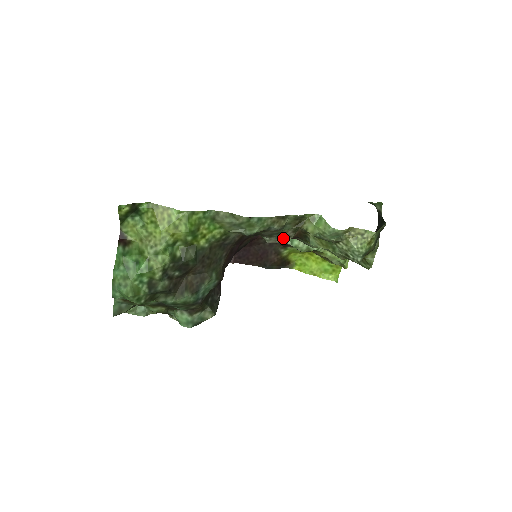
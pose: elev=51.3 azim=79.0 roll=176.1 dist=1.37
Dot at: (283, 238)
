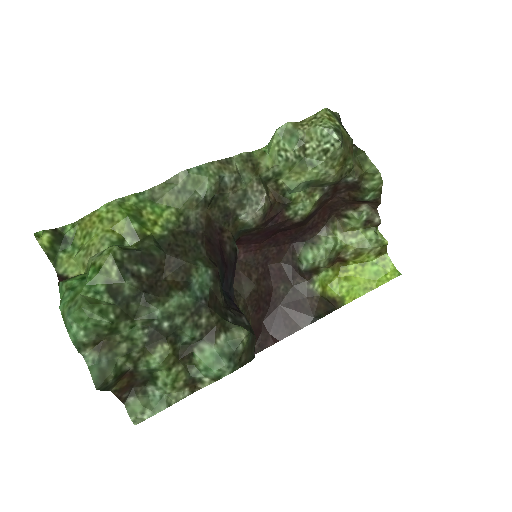
Dot at: (257, 201)
